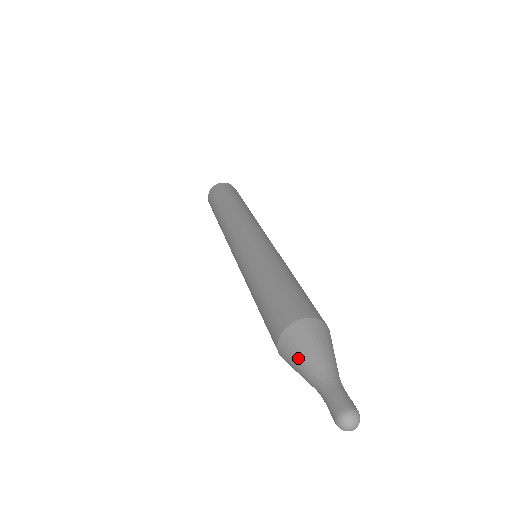
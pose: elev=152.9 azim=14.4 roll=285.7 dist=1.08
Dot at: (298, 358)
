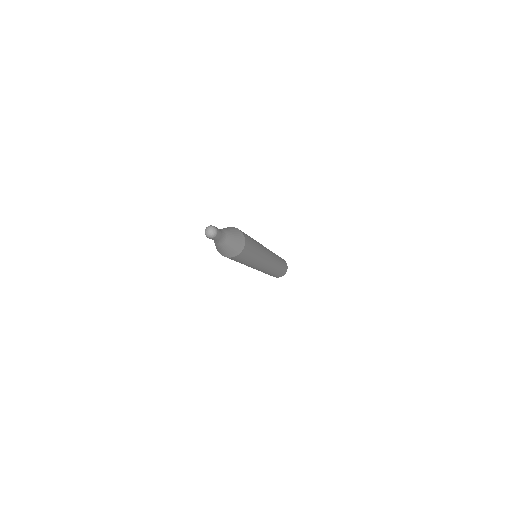
Dot at: (223, 228)
